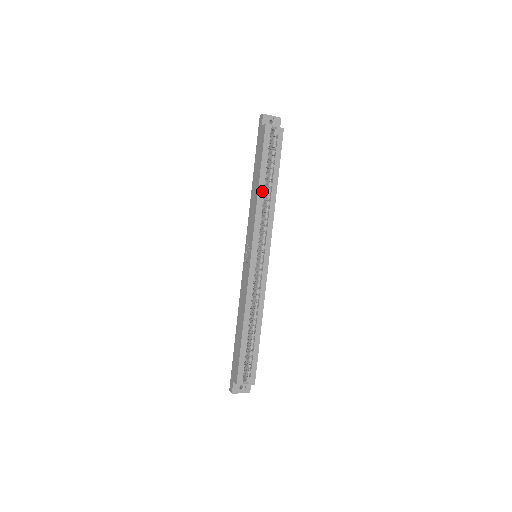
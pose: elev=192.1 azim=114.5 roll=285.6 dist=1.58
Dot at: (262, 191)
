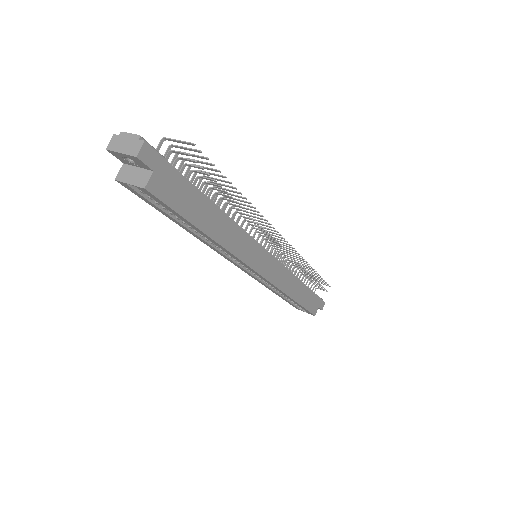
Dot at: (194, 234)
